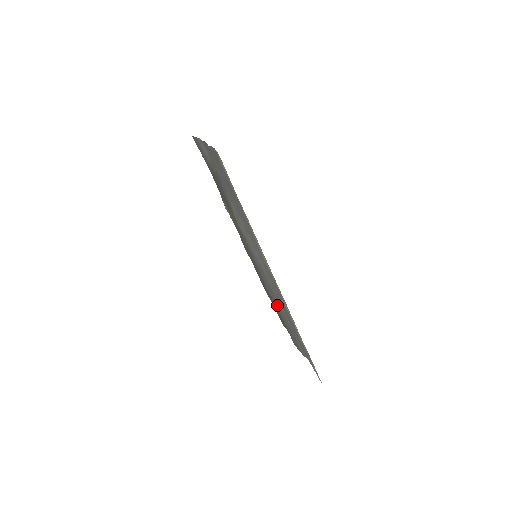
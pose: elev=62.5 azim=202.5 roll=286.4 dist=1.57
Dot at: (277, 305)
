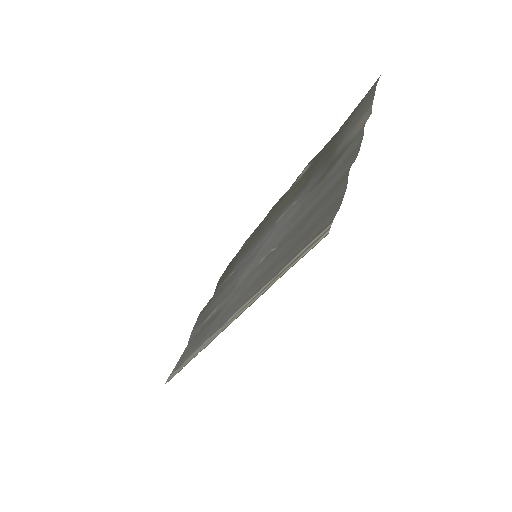
Dot at: (224, 287)
